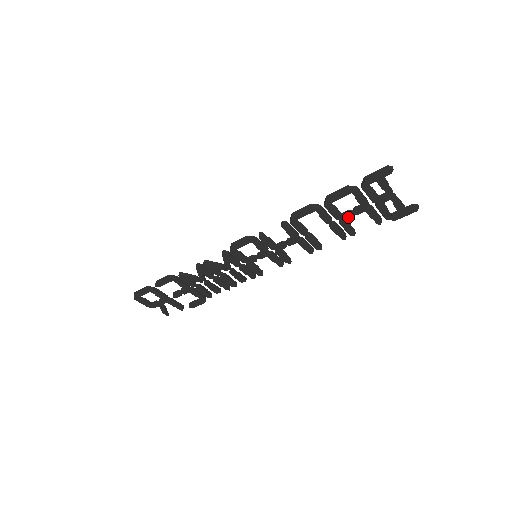
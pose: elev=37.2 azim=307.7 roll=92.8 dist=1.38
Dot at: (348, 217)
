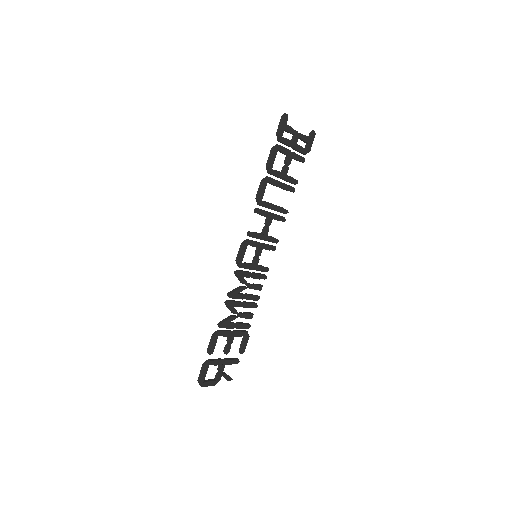
Dot at: (286, 171)
